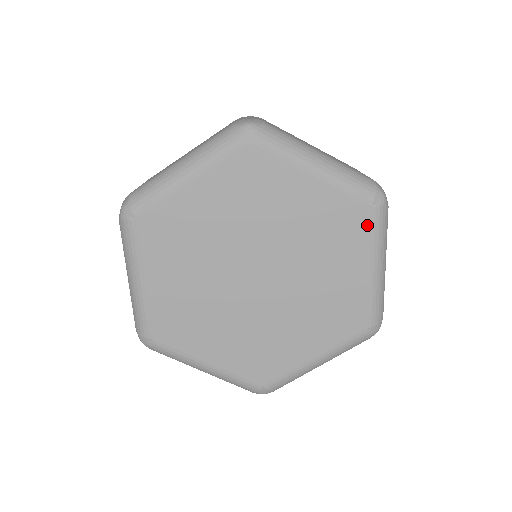
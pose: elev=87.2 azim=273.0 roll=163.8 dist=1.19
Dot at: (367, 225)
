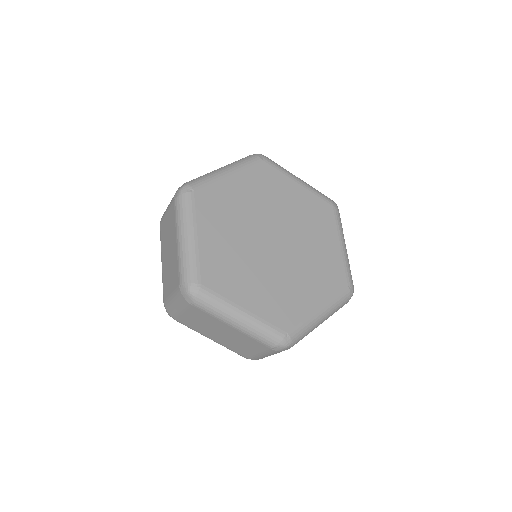
Dot at: (339, 290)
